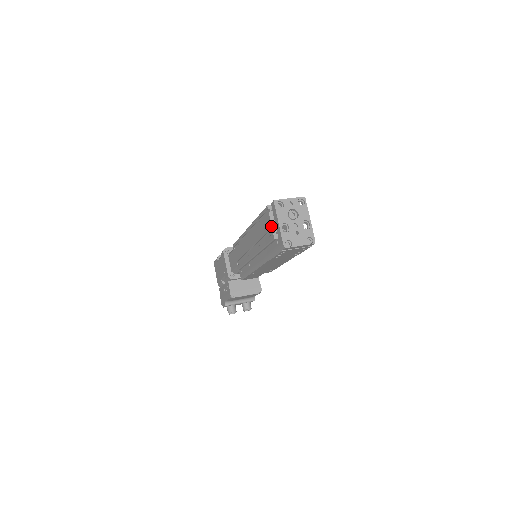
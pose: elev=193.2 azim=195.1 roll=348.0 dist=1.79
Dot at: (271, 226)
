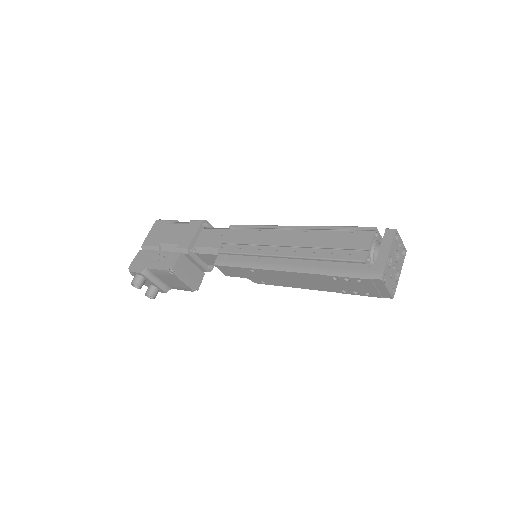
Dot at: (369, 247)
